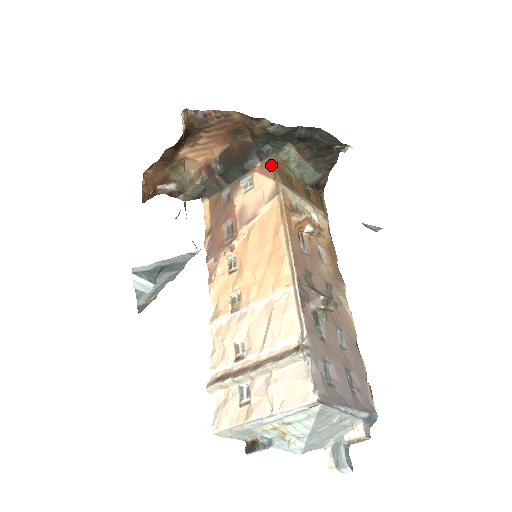
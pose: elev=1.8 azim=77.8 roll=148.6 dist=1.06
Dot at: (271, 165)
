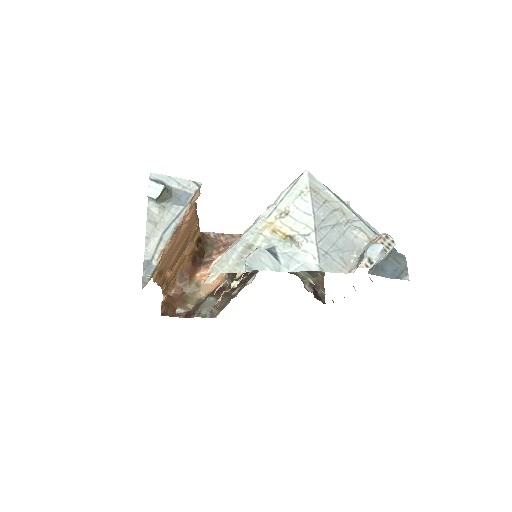
Dot at: occluded
